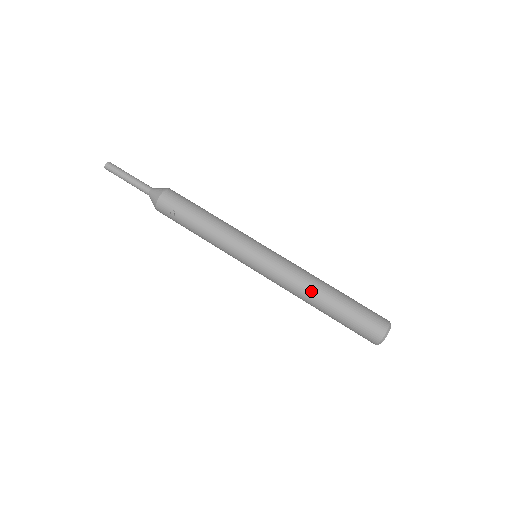
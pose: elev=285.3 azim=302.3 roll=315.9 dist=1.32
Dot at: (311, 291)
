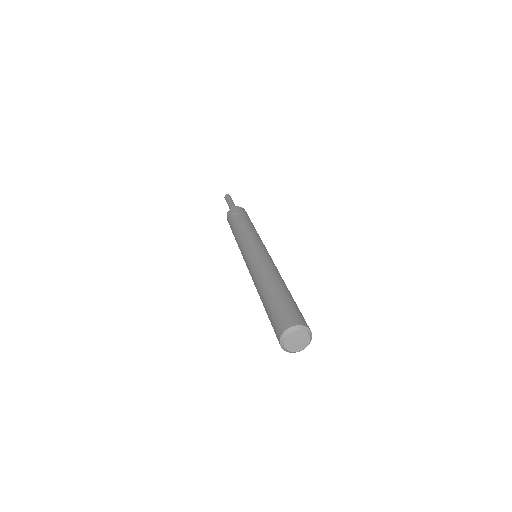
Dot at: (271, 275)
